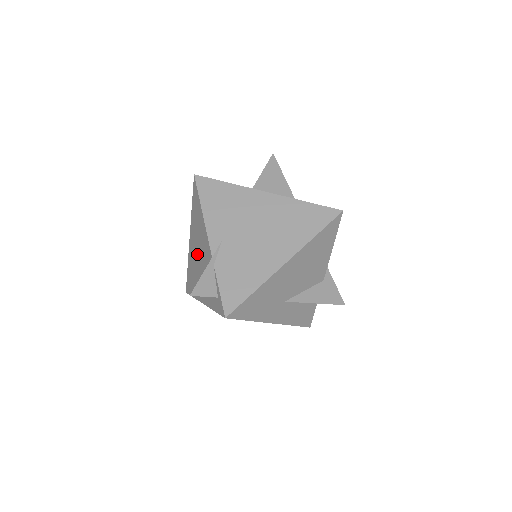
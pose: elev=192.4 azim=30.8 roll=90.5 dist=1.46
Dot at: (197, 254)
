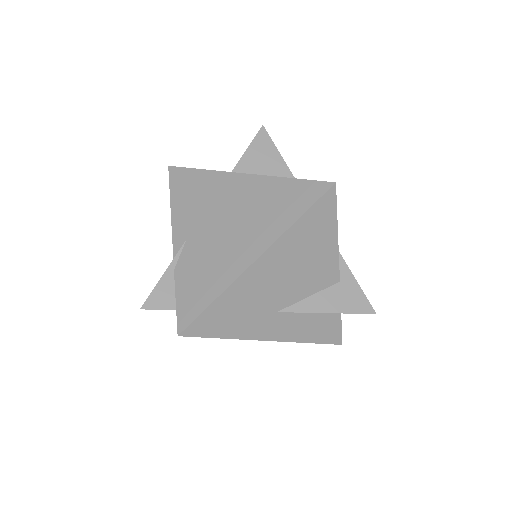
Dot at: occluded
